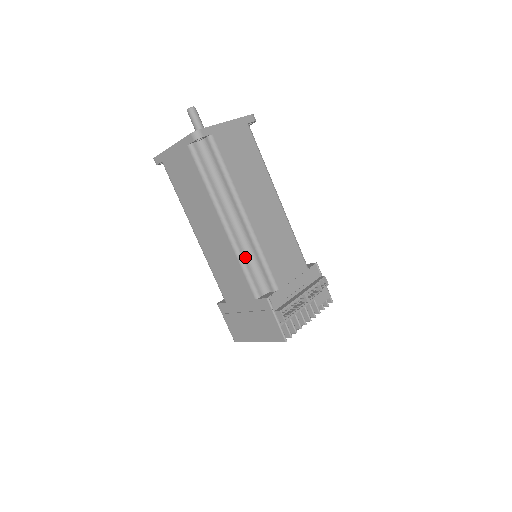
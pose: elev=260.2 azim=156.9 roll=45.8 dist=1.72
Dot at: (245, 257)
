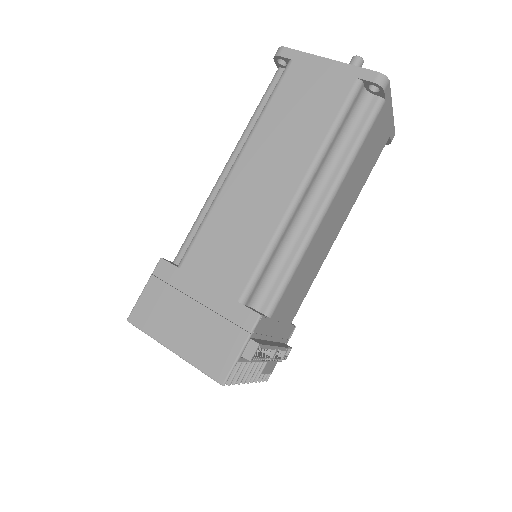
Dot at: (278, 246)
